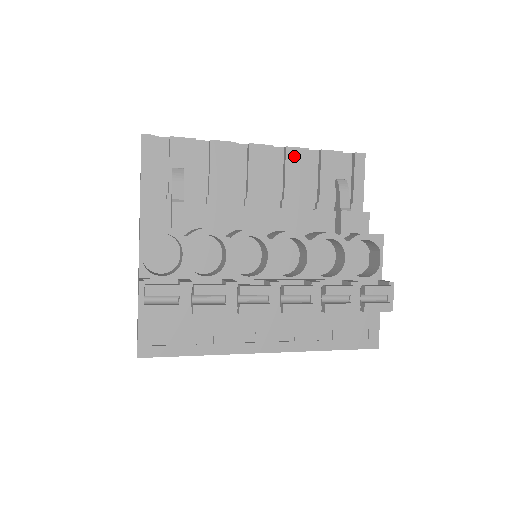
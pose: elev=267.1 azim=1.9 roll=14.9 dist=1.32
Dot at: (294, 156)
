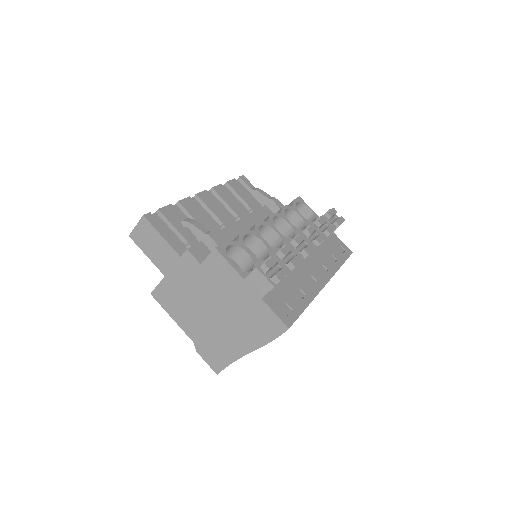
Dot at: (220, 191)
